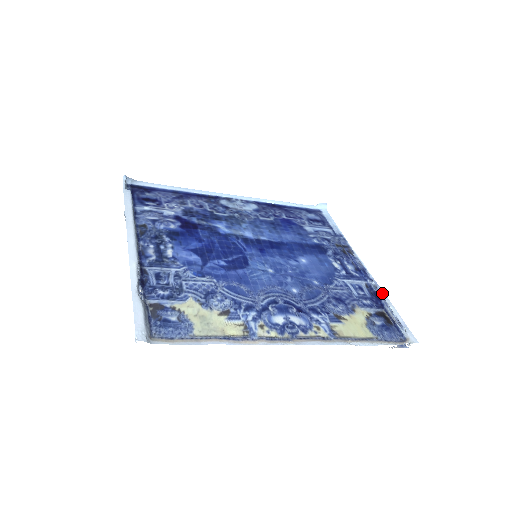
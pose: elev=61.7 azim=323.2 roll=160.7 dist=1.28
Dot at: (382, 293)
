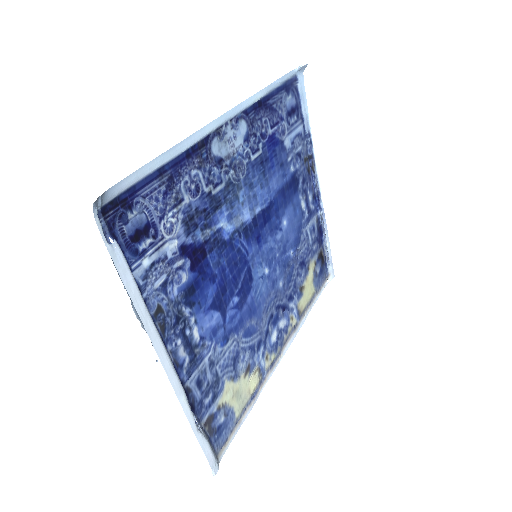
Dot at: (326, 228)
